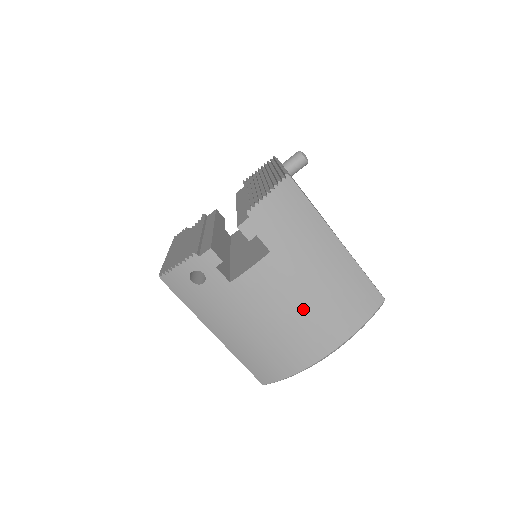
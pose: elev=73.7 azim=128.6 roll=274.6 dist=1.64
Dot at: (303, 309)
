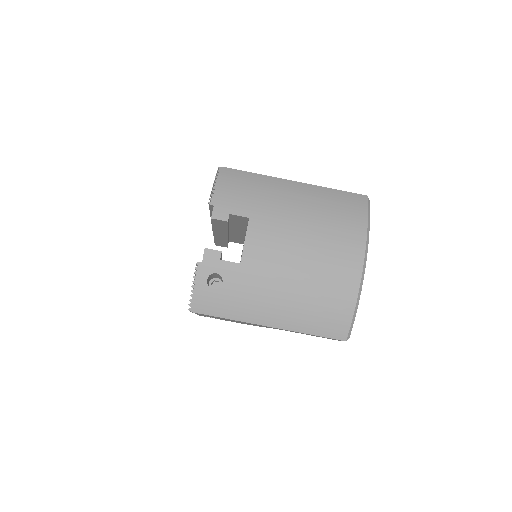
Dot at: (311, 241)
